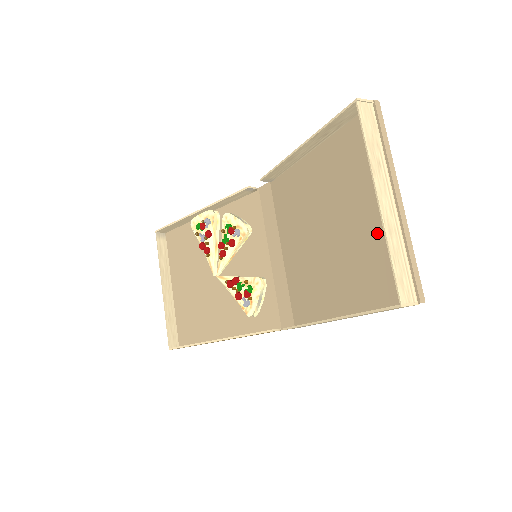
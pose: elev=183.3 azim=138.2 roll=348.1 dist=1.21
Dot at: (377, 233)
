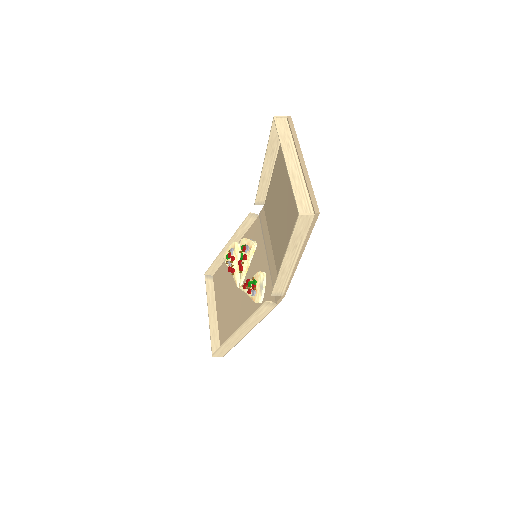
Dot at: occluded
